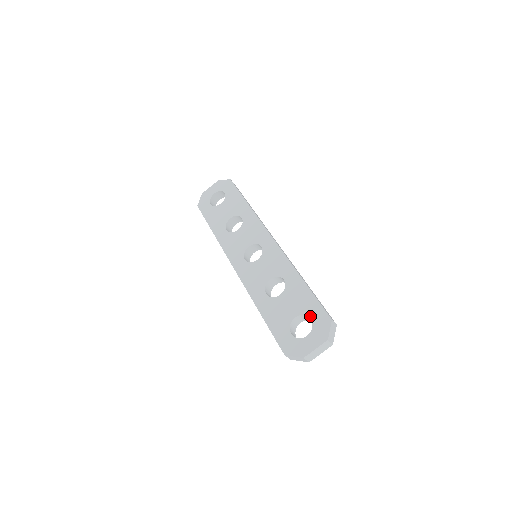
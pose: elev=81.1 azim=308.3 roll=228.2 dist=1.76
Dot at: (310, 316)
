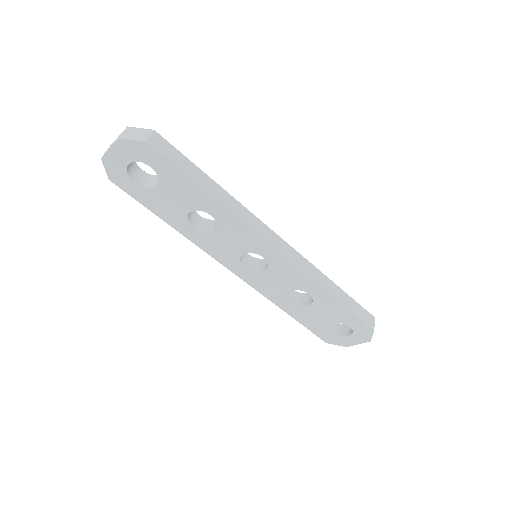
Dot at: (349, 326)
